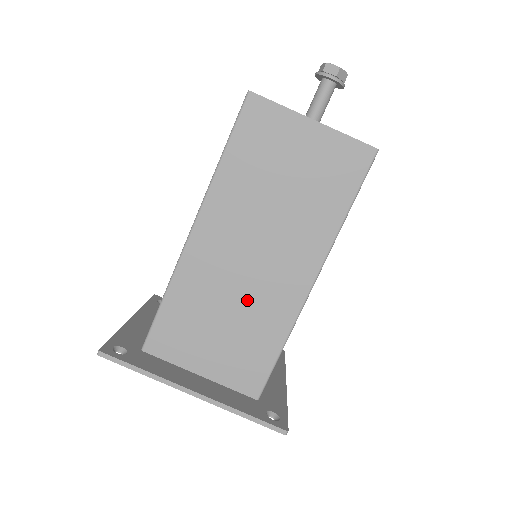
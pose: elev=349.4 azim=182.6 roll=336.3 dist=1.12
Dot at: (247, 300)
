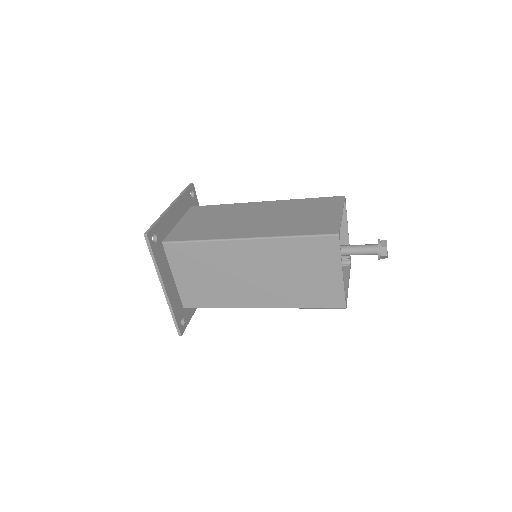
Dot at: (228, 282)
